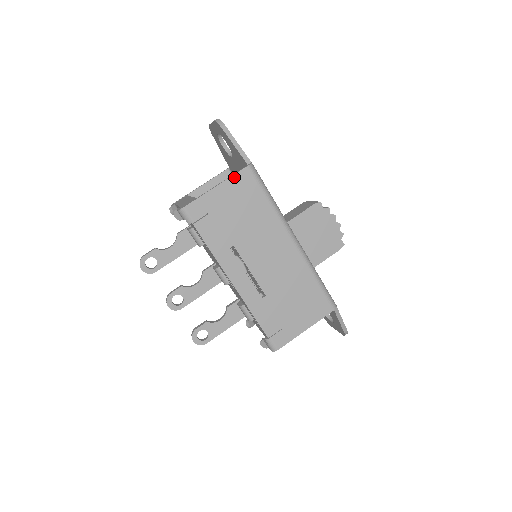
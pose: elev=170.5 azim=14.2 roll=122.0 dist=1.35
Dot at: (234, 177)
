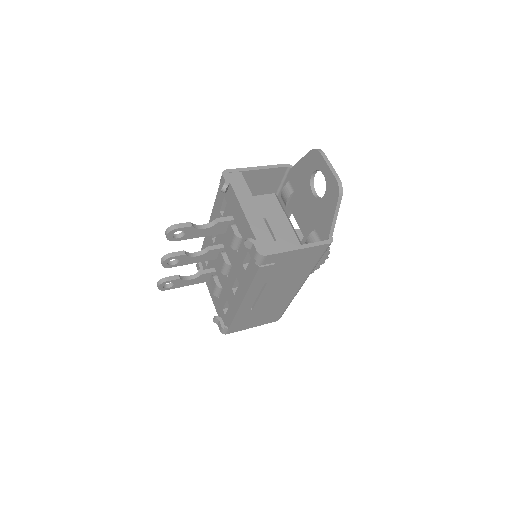
Dot at: (315, 247)
